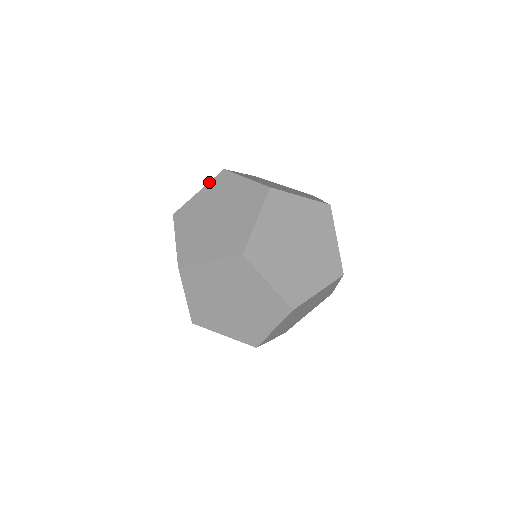
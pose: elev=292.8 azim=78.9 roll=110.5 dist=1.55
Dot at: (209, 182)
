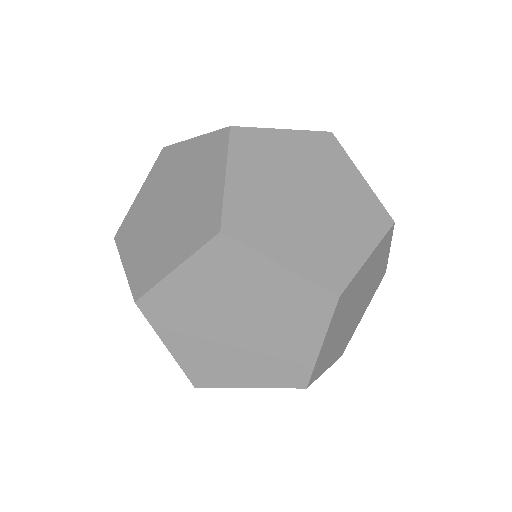
Dot at: (149, 173)
